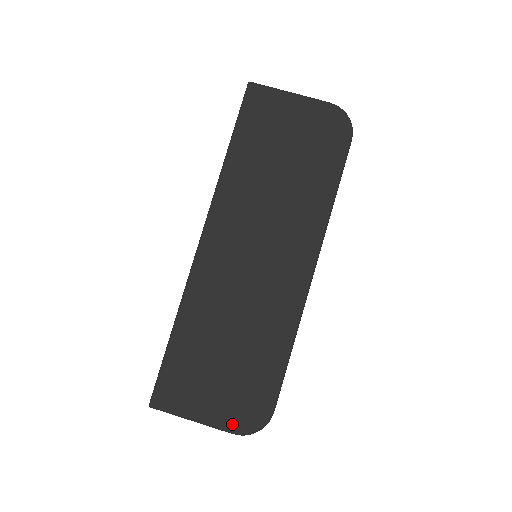
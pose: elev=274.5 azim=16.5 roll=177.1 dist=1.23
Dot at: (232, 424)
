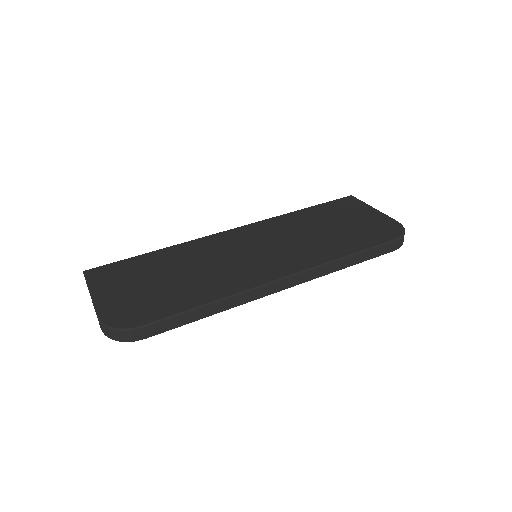
Dot at: (107, 312)
